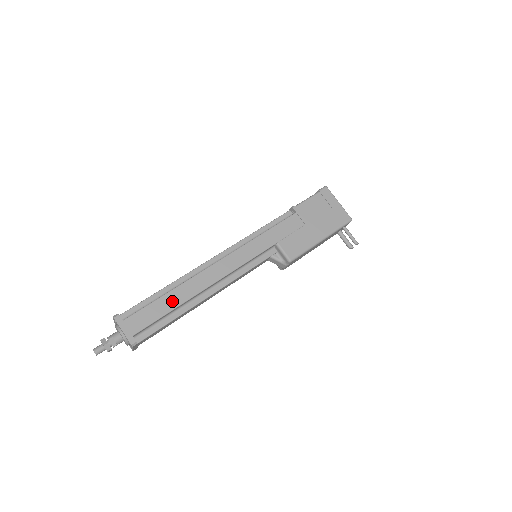
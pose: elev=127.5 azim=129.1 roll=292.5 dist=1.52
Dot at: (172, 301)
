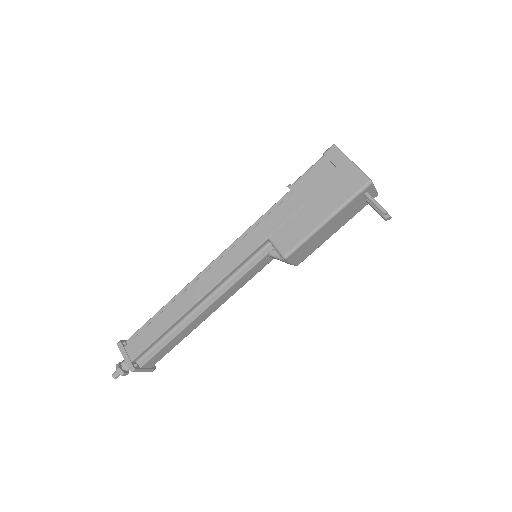
Dot at: (163, 323)
